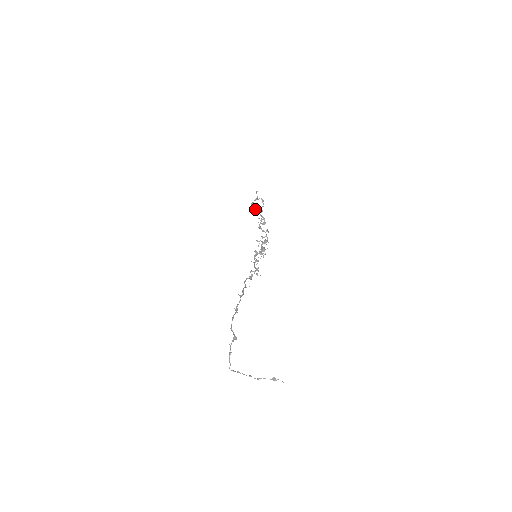
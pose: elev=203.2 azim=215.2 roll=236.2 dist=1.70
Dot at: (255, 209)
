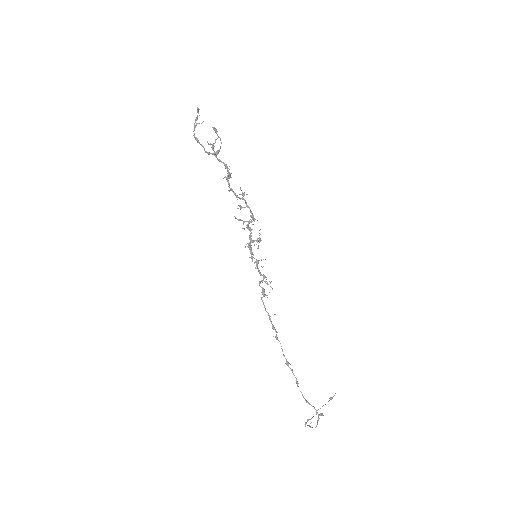
Dot at: (209, 152)
